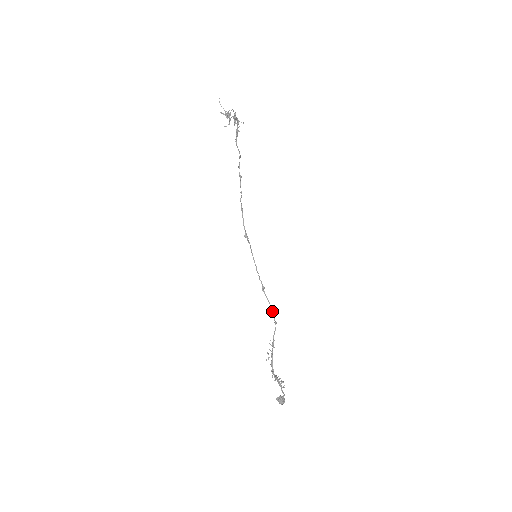
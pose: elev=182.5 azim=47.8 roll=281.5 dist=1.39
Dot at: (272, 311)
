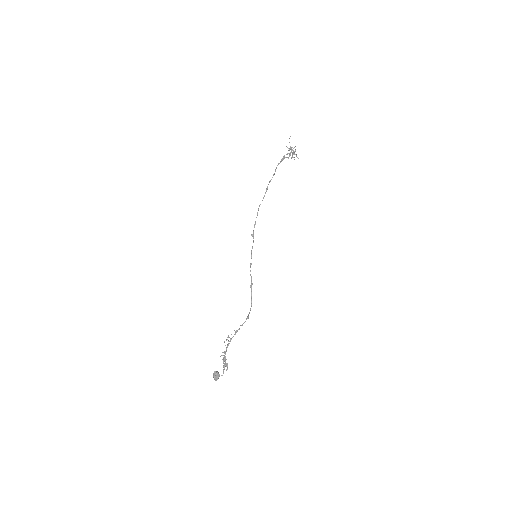
Dot at: occluded
